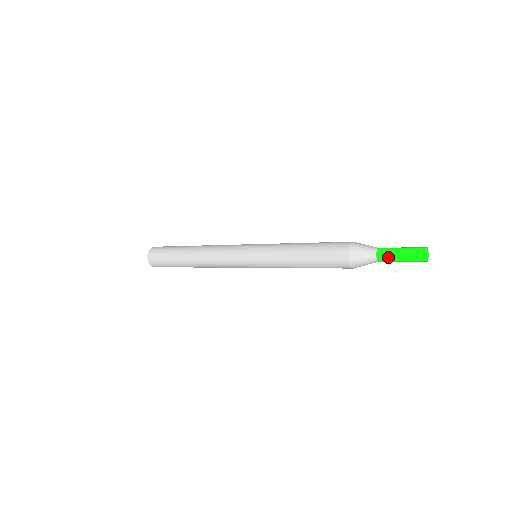
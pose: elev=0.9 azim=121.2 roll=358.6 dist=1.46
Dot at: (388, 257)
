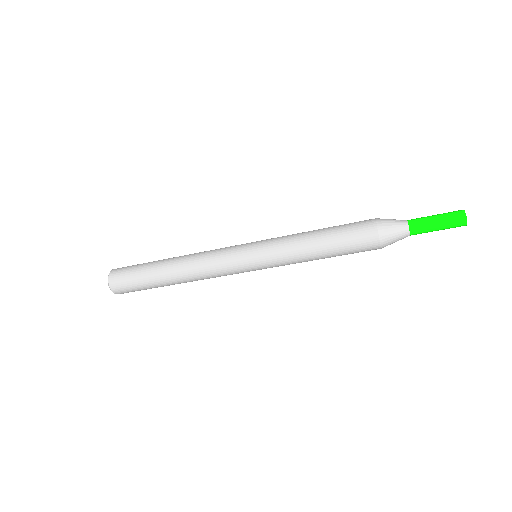
Dot at: (424, 231)
